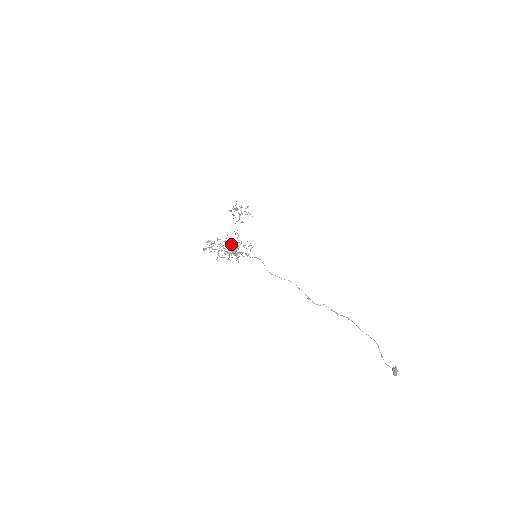
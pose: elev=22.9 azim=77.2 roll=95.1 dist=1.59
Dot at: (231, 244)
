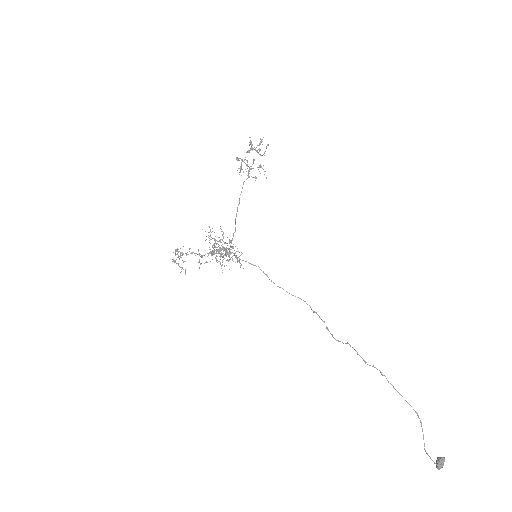
Dot at: occluded
